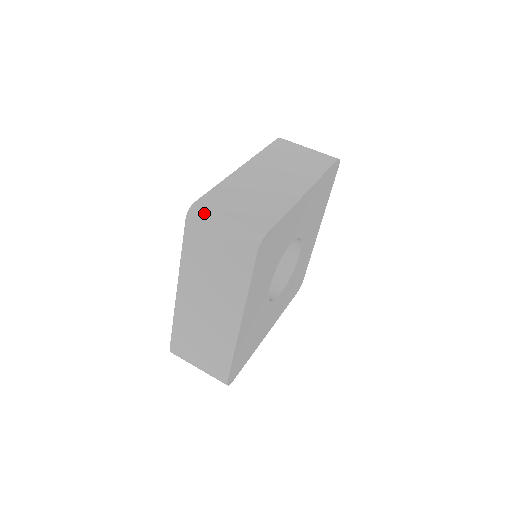
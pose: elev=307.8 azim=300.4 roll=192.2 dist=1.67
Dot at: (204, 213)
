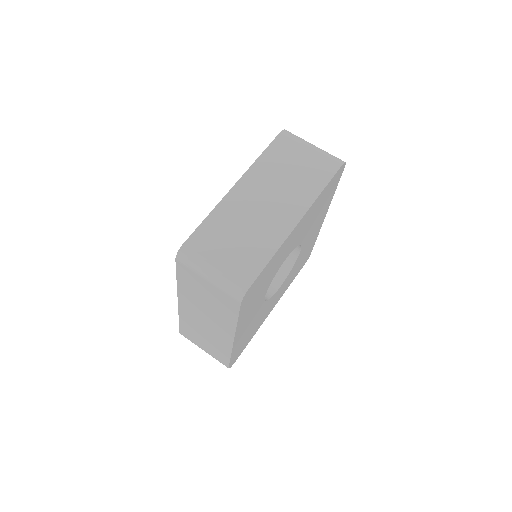
Dot at: (192, 258)
